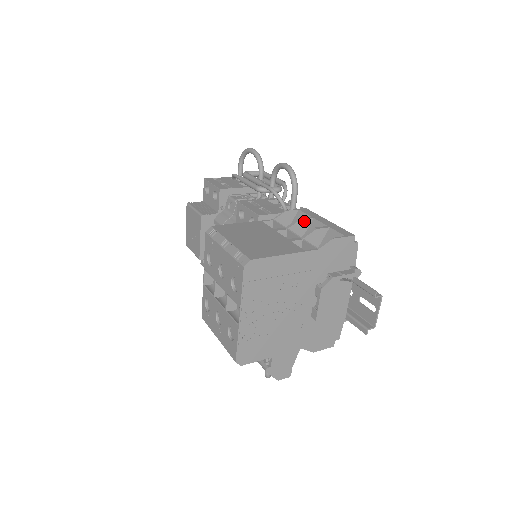
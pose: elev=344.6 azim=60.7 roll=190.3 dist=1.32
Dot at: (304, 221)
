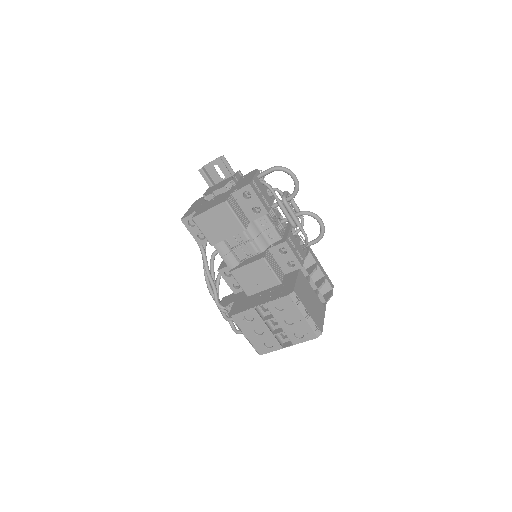
Dot at: (315, 268)
